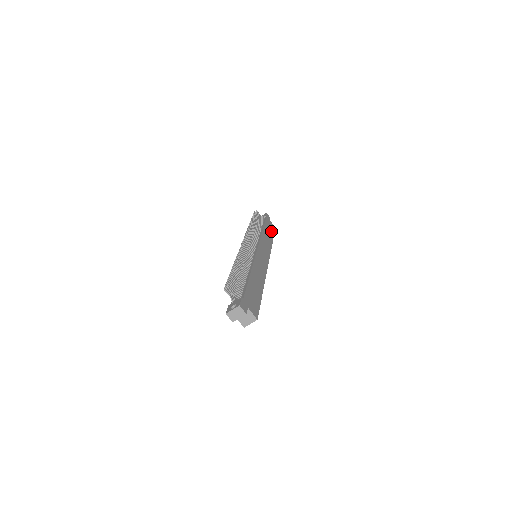
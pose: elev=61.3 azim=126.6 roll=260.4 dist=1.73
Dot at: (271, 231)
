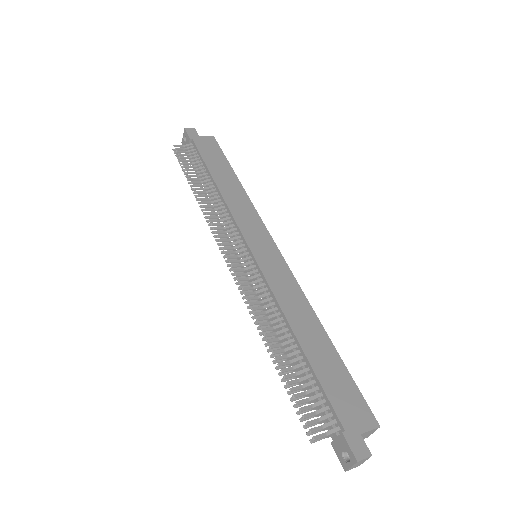
Dot at: (219, 159)
